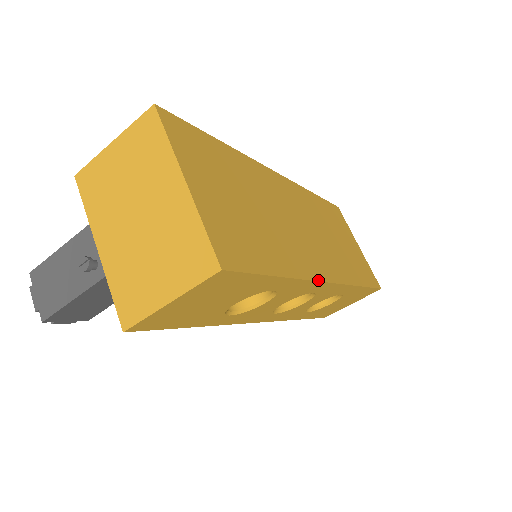
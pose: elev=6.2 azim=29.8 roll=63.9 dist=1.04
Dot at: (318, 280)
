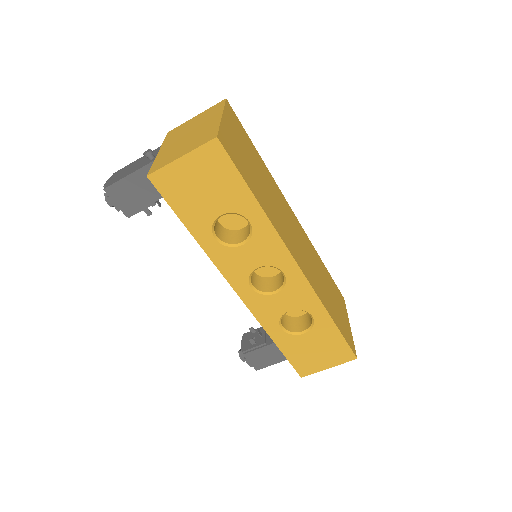
Dot at: (287, 247)
